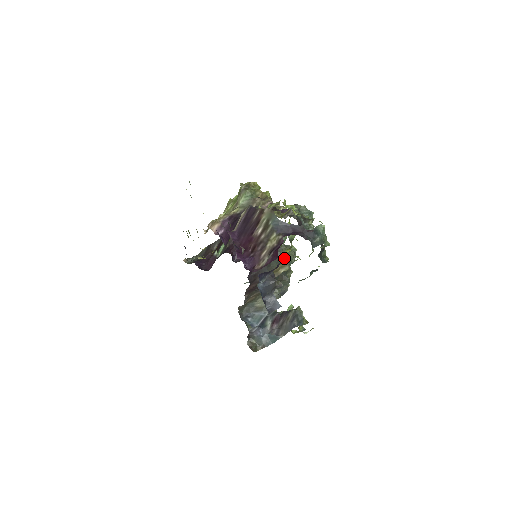
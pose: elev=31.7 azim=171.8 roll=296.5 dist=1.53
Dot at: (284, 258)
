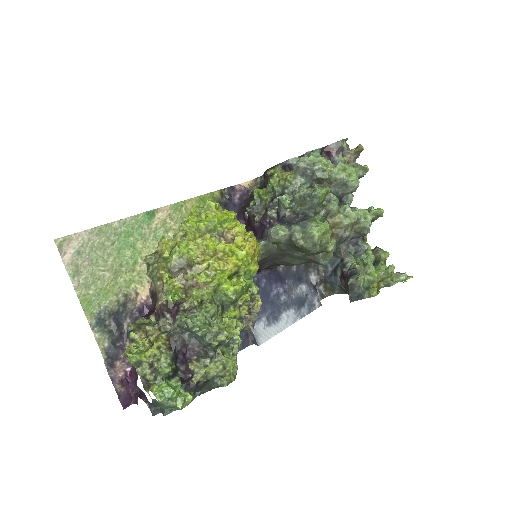
Dot at: (248, 302)
